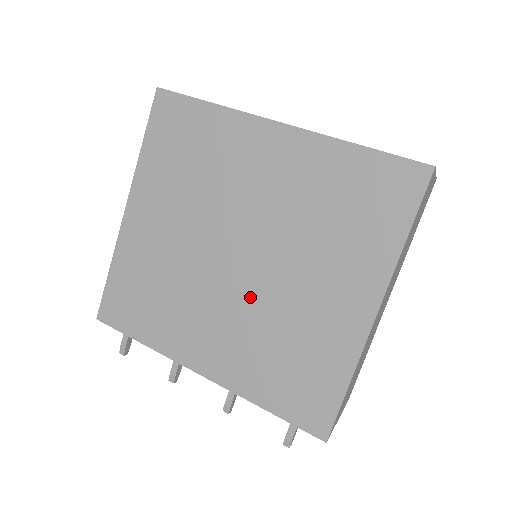
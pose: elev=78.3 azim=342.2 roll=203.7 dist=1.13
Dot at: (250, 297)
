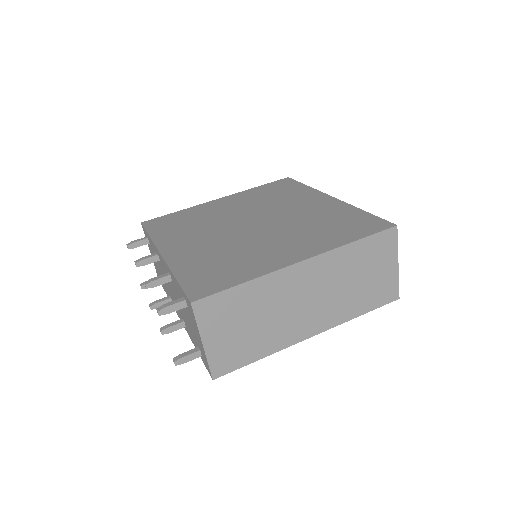
Dot at: (237, 237)
